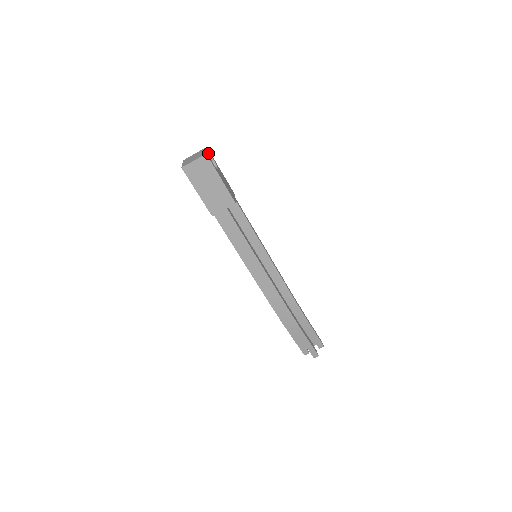
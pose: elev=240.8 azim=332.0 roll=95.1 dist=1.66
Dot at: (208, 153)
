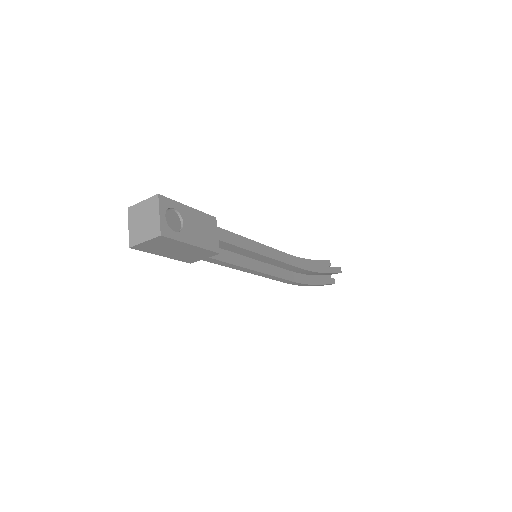
Dot at: (163, 216)
